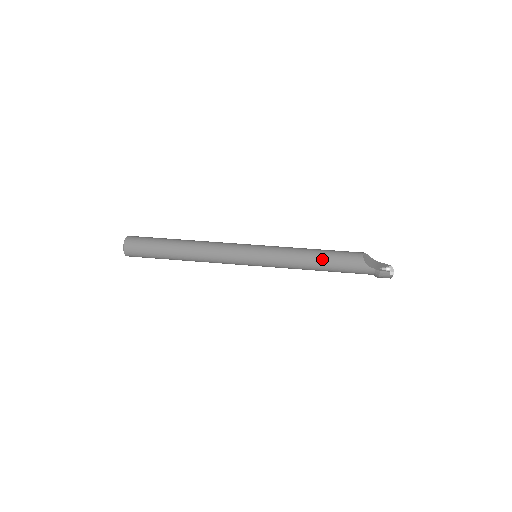
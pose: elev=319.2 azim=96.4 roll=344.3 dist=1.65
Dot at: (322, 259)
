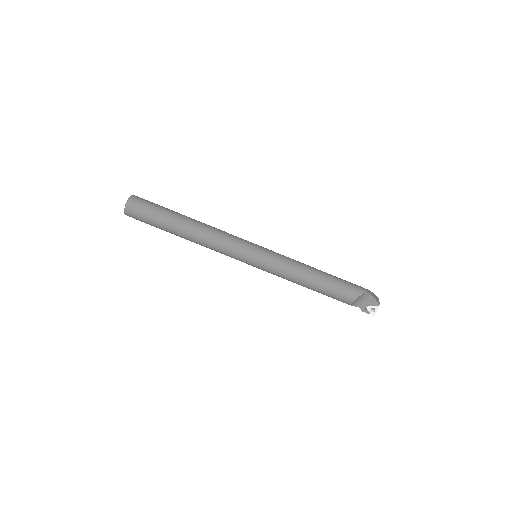
Dot at: (313, 290)
